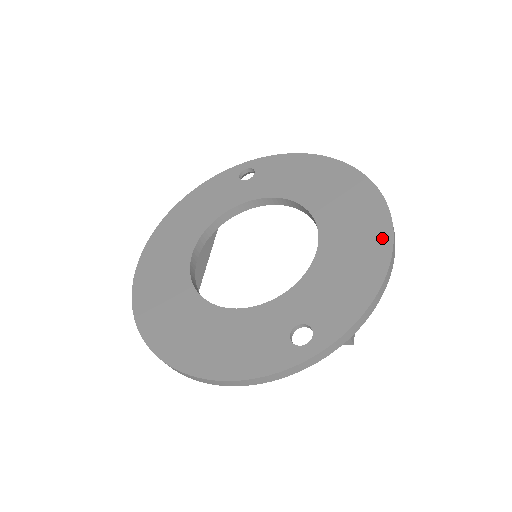
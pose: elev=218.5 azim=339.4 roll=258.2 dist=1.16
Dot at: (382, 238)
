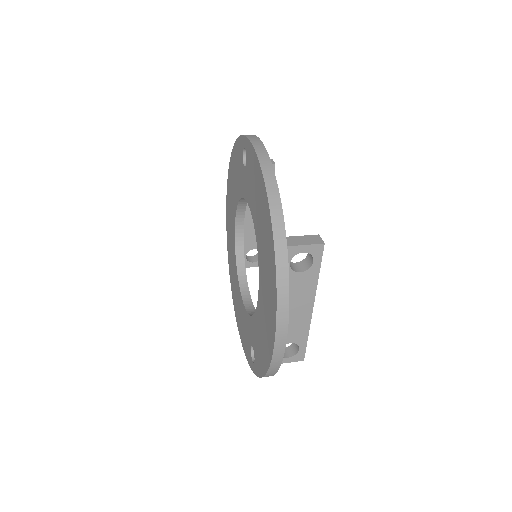
Dot at: (272, 333)
